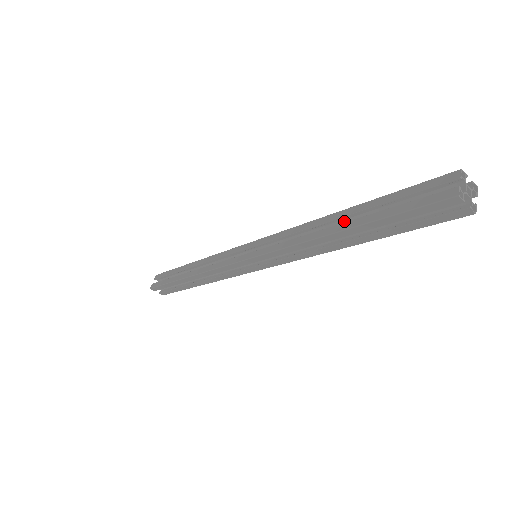
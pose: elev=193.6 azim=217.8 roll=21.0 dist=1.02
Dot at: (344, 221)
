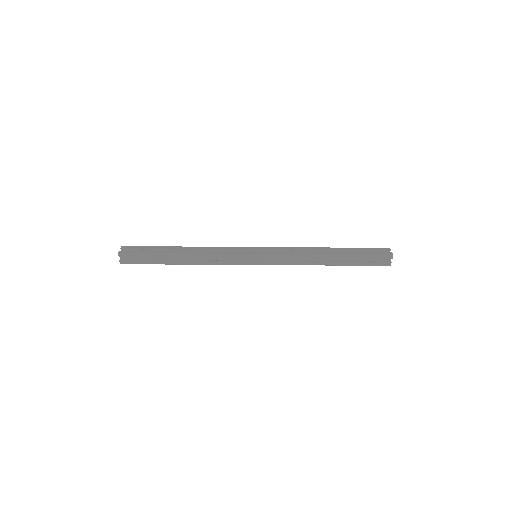
Dot at: occluded
